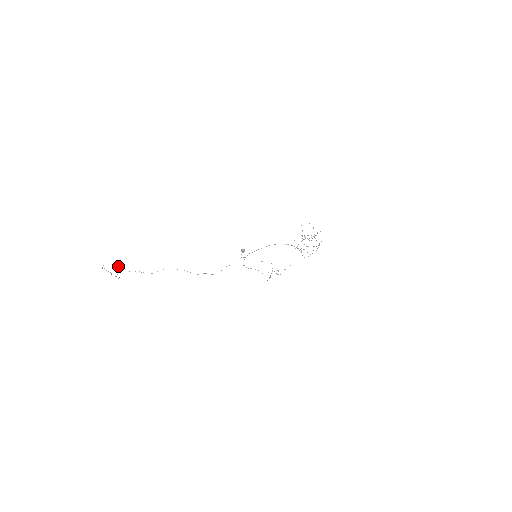
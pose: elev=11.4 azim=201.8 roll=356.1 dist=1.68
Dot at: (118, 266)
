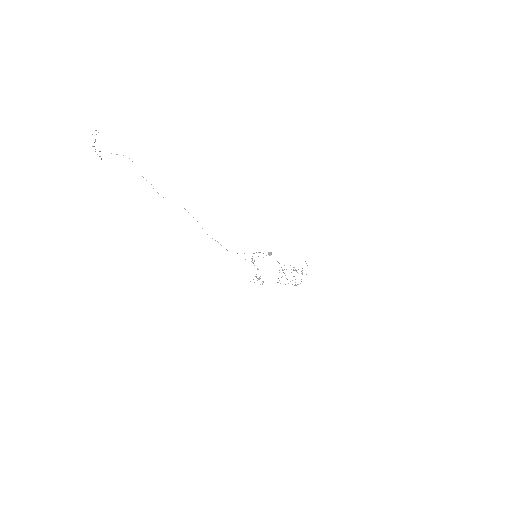
Dot at: (129, 158)
